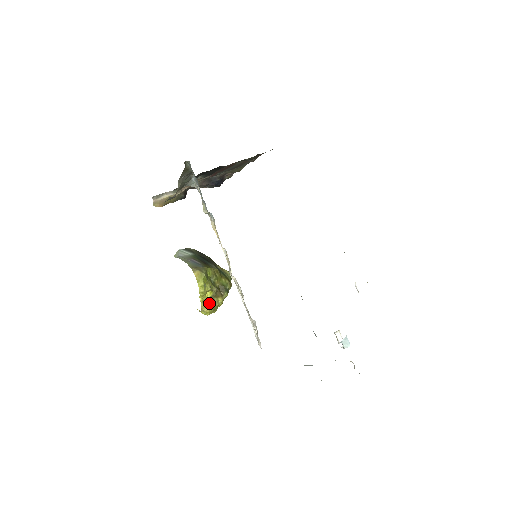
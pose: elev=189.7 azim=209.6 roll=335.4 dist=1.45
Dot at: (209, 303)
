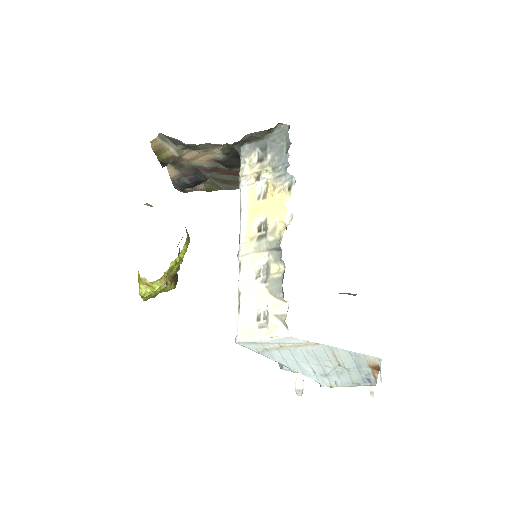
Dot at: (167, 279)
